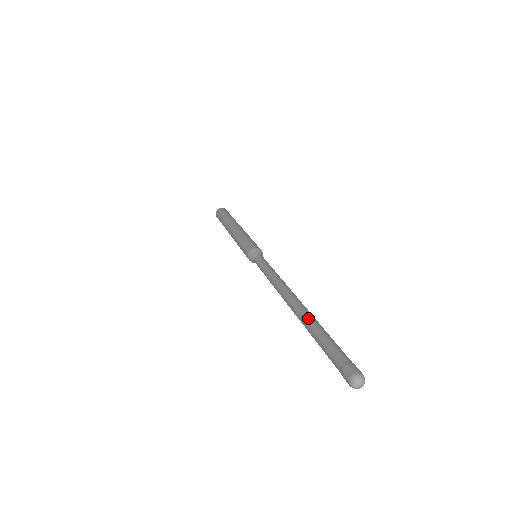
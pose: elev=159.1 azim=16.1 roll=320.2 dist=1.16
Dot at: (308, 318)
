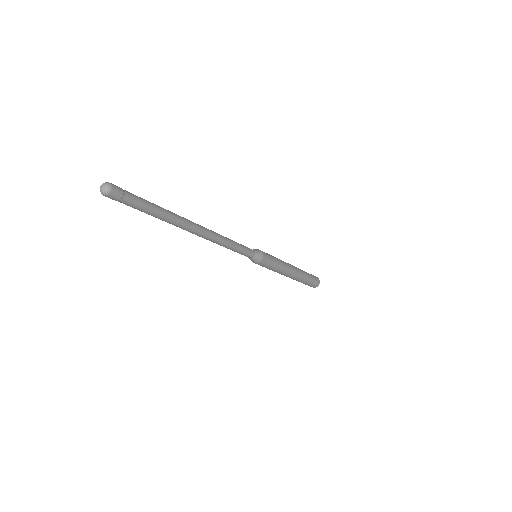
Dot at: occluded
